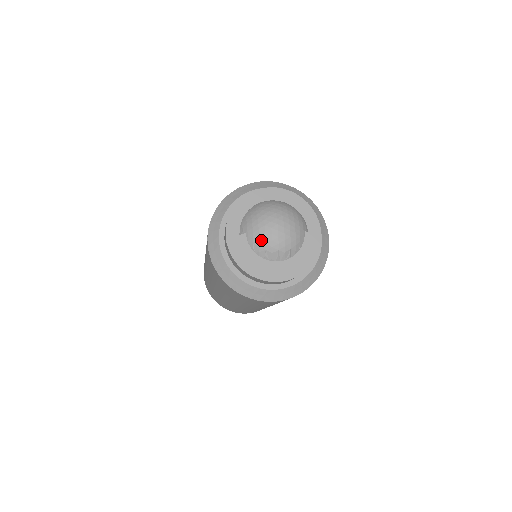
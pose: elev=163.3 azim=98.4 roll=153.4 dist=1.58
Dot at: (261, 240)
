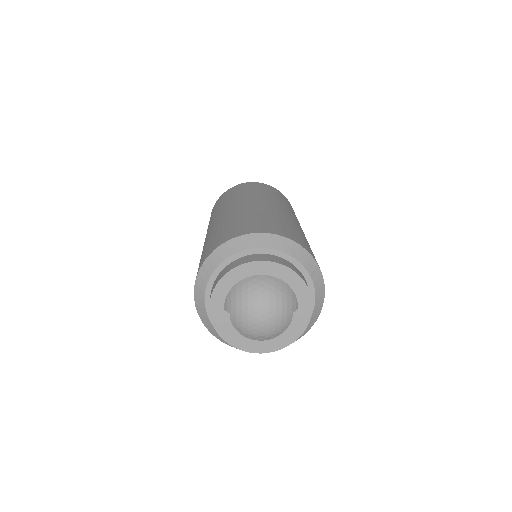
Dot at: (244, 326)
